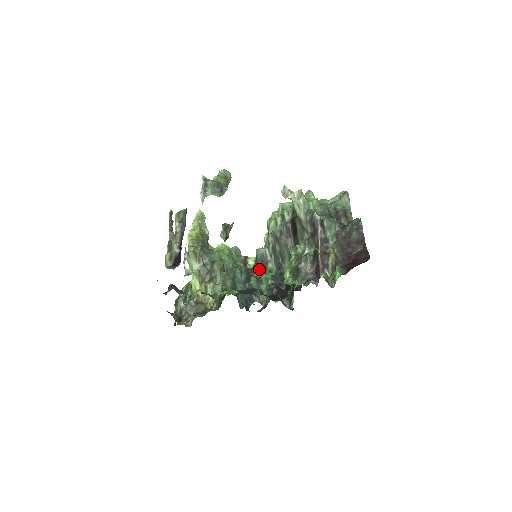
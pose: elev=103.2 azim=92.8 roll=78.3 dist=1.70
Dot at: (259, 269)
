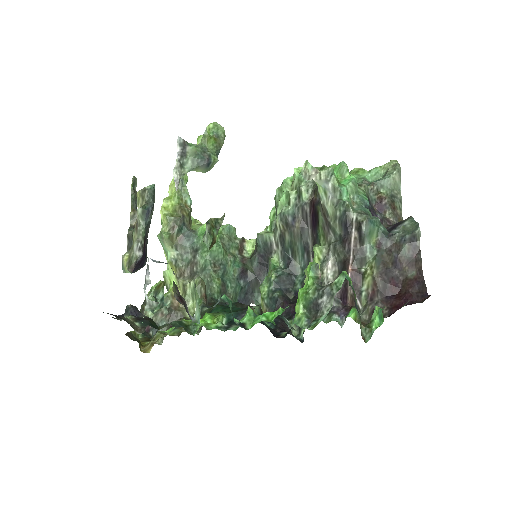
Dot at: (259, 260)
